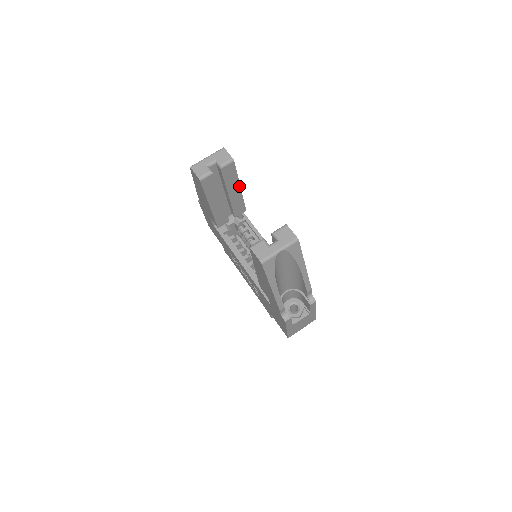
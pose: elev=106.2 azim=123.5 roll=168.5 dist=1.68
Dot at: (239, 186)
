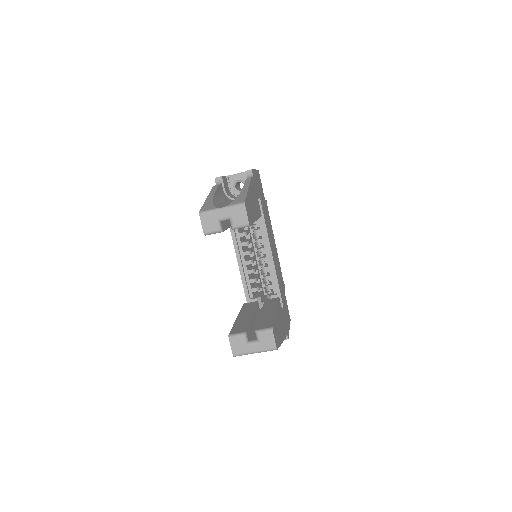
Dot at: (255, 220)
